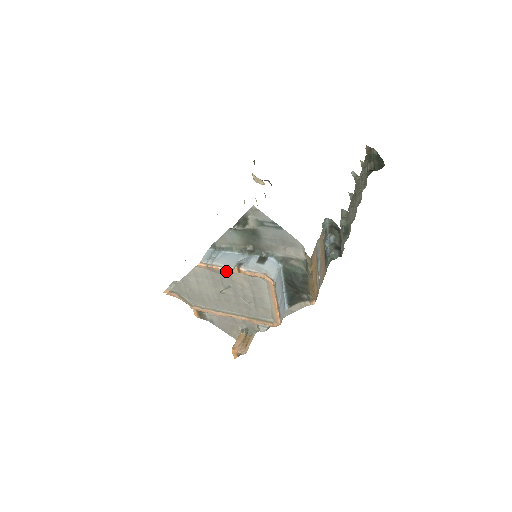
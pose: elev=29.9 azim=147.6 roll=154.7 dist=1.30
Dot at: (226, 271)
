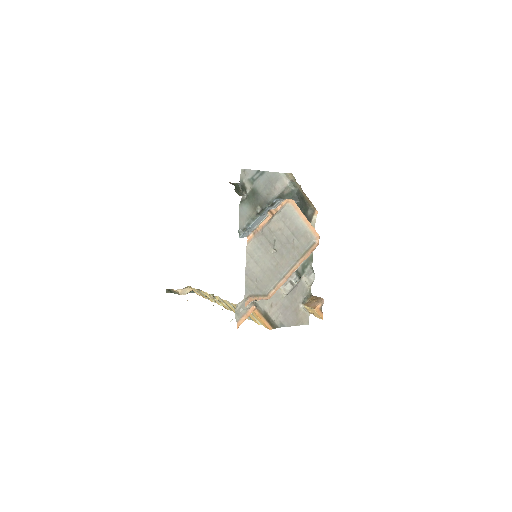
Dot at: (265, 225)
